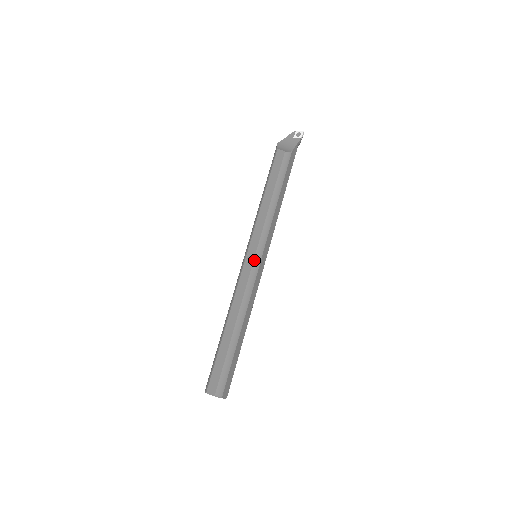
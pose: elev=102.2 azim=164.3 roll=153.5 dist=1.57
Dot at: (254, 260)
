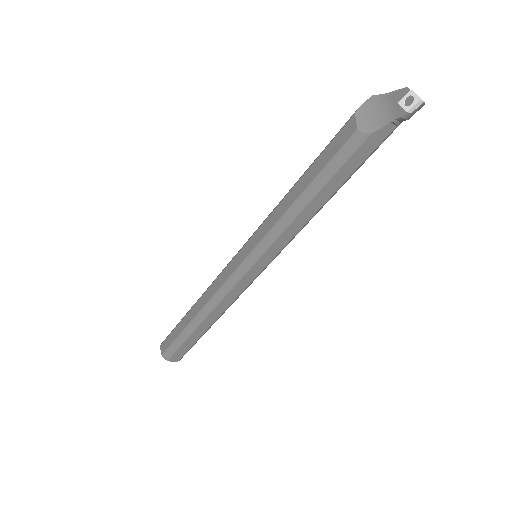
Dot at: (240, 265)
